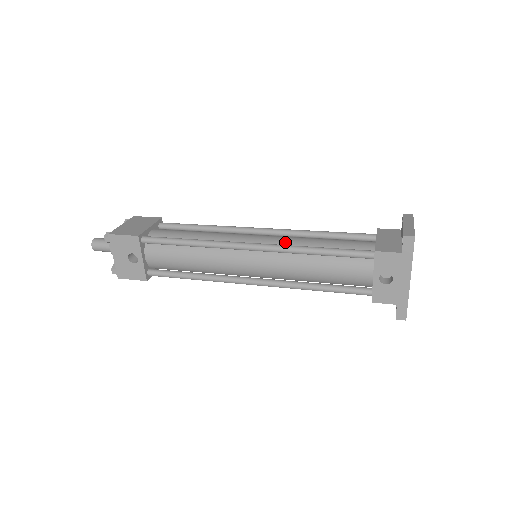
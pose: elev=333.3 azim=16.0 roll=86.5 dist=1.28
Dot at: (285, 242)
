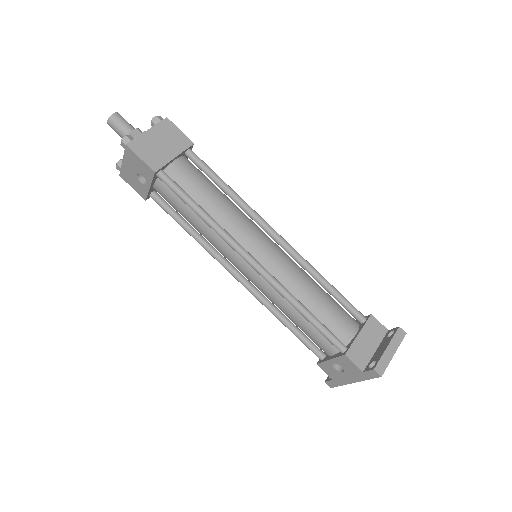
Dot at: (286, 277)
